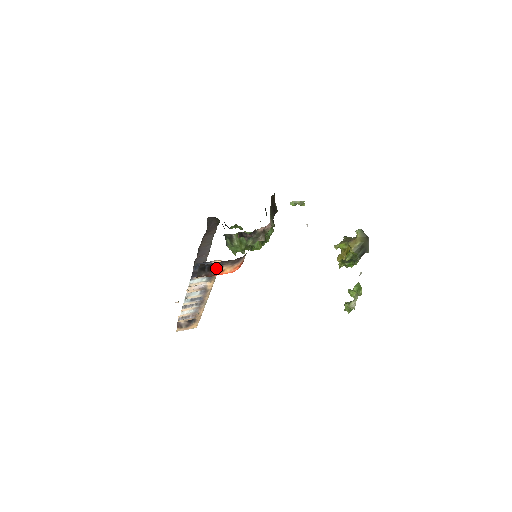
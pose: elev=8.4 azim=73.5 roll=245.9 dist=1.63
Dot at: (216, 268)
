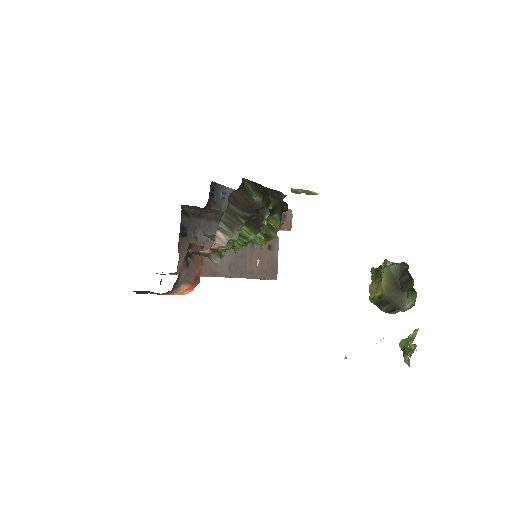
Dot at: occluded
